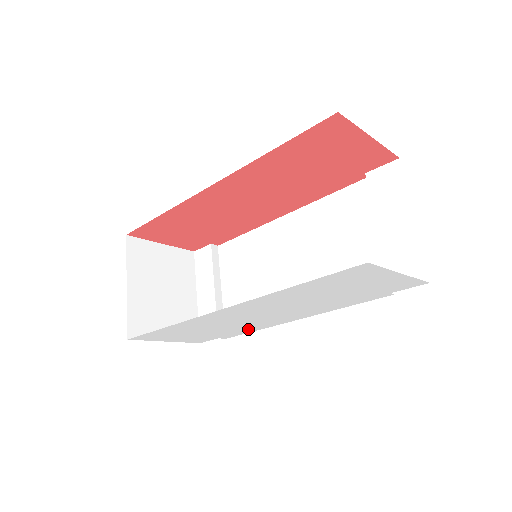
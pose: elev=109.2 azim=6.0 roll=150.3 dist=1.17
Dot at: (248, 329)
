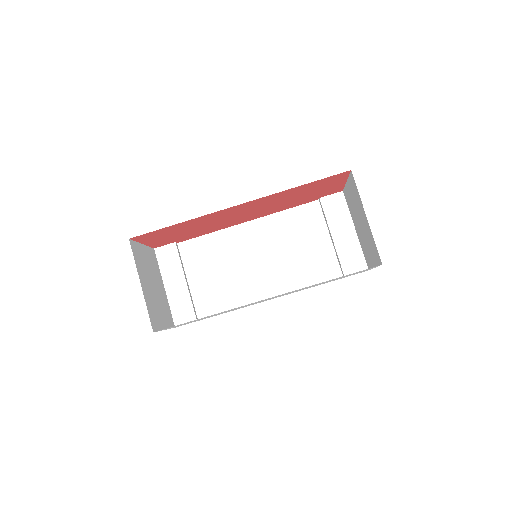
Dot at: occluded
